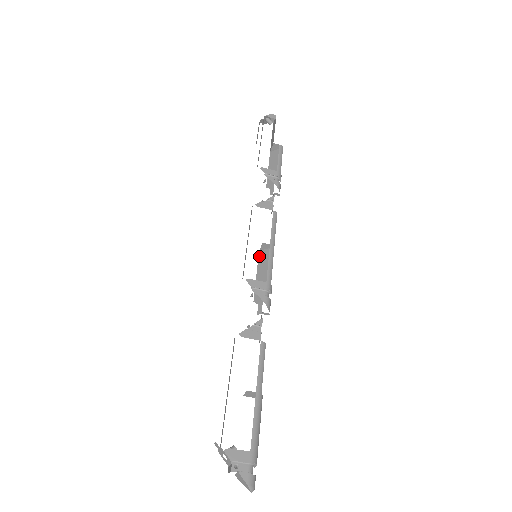
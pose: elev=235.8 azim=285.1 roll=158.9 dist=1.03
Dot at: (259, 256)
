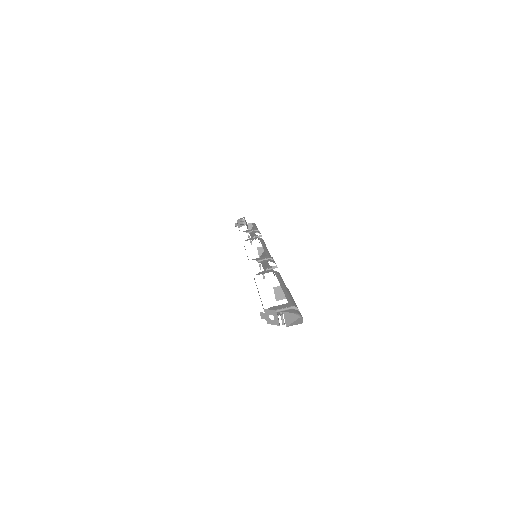
Dot at: occluded
